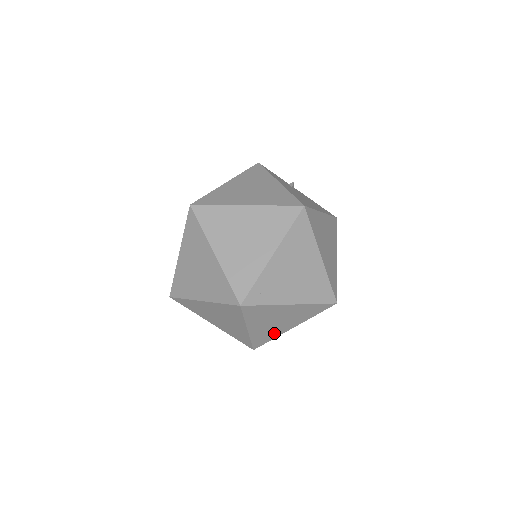
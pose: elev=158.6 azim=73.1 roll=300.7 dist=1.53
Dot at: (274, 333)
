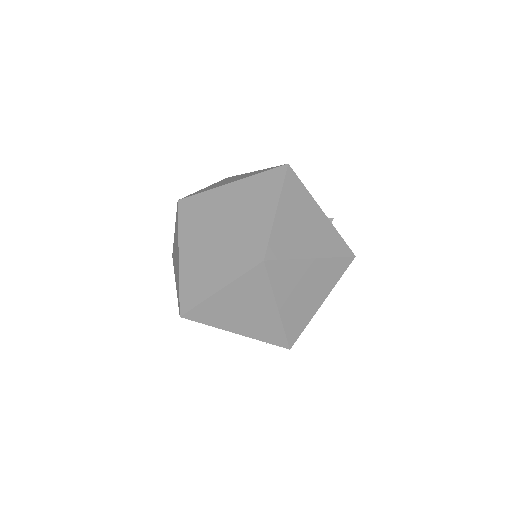
Dot at: (201, 289)
